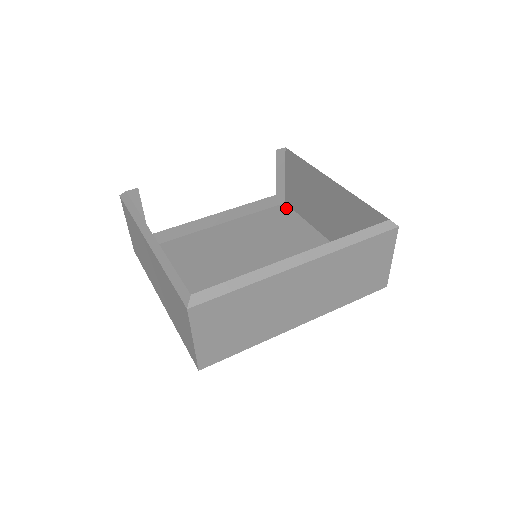
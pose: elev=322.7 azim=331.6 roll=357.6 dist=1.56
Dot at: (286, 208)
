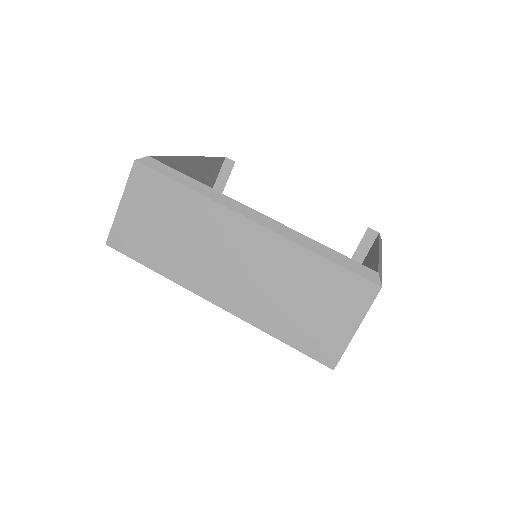
Dot at: occluded
